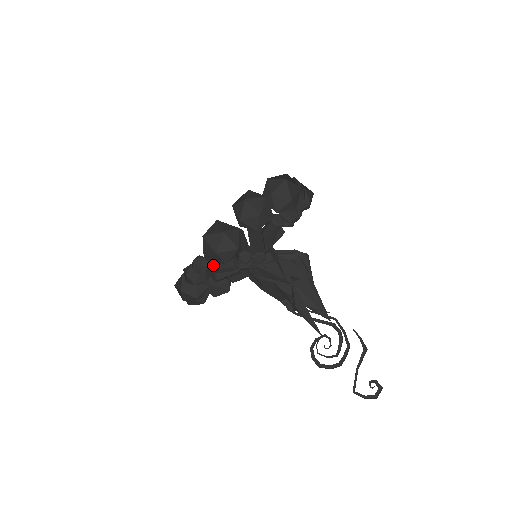
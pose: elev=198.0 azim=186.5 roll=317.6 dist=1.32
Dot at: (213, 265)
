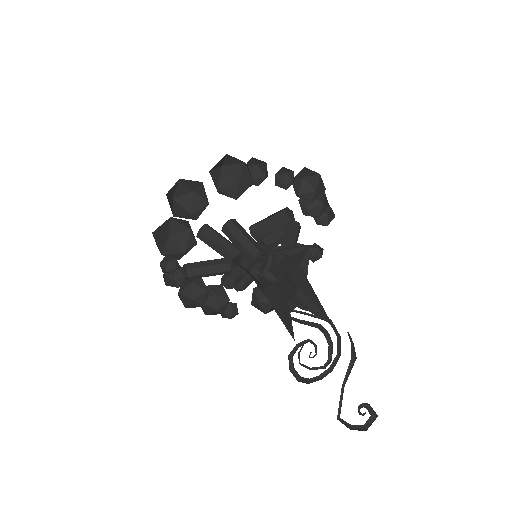
Dot at: (210, 269)
